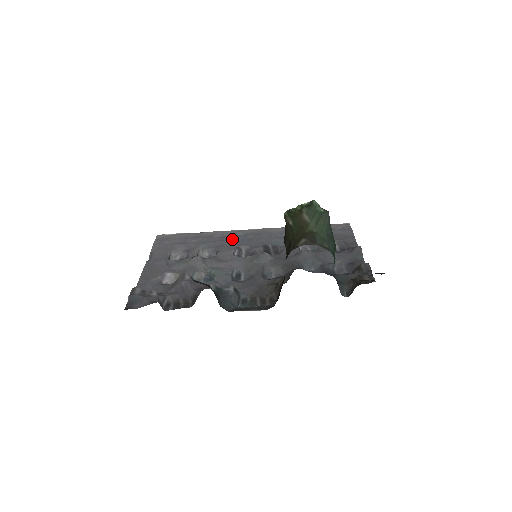
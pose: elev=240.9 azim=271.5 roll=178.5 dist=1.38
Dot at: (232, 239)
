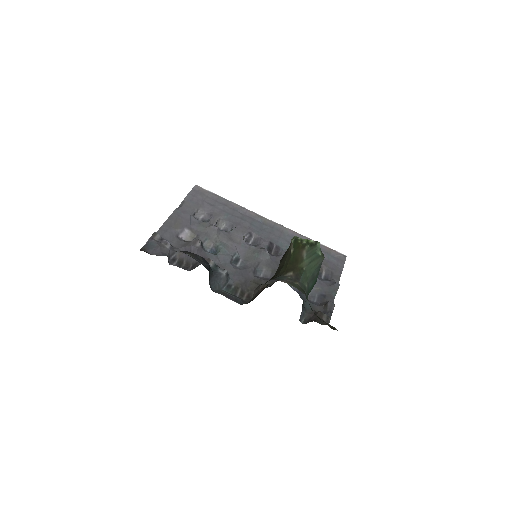
Dot at: (250, 222)
